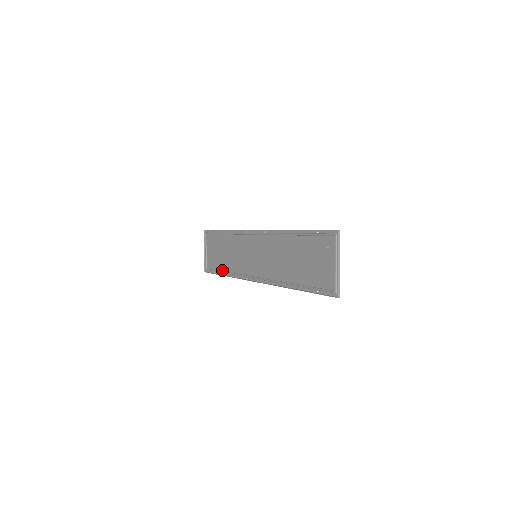
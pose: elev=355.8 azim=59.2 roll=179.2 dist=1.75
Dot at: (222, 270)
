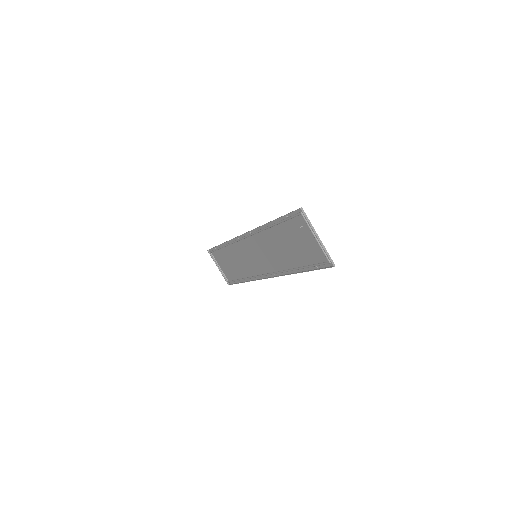
Dot at: (240, 278)
